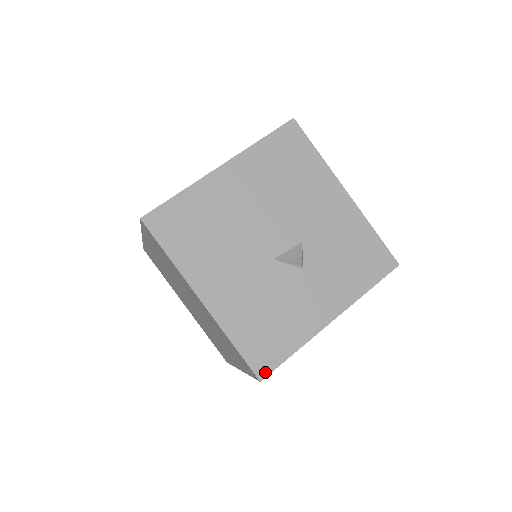
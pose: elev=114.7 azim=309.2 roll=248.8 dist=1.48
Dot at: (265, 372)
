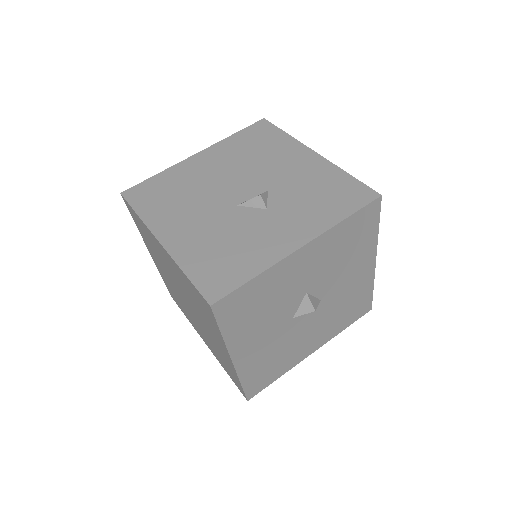
Dot at: (217, 297)
